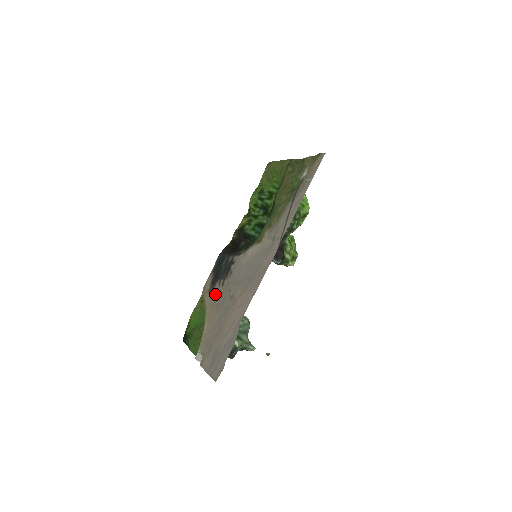
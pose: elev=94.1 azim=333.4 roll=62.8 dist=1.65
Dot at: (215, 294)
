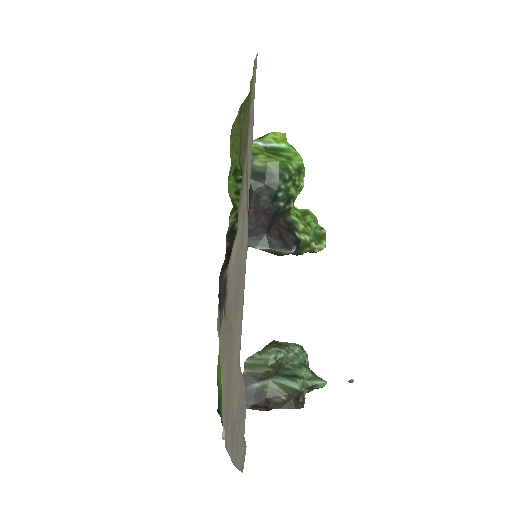
Dot at: (222, 332)
